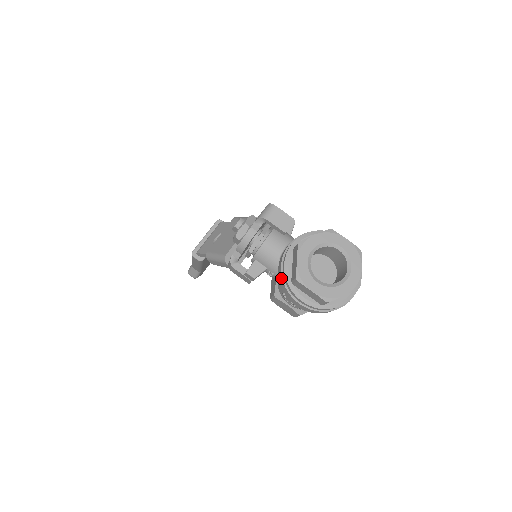
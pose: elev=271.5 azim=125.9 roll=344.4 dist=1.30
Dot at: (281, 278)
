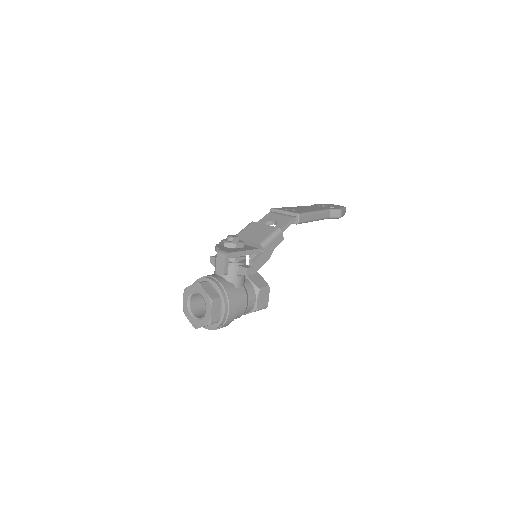
Dot at: occluded
